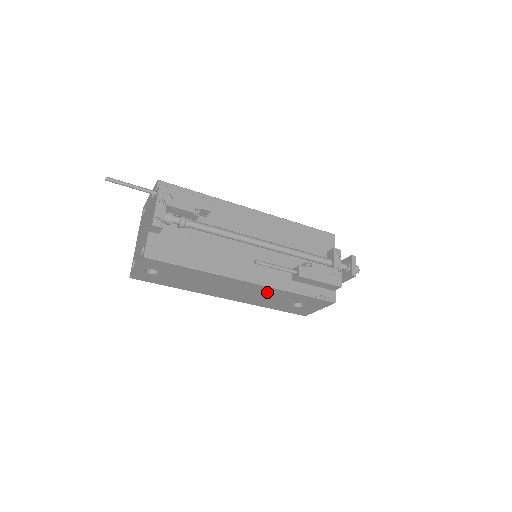
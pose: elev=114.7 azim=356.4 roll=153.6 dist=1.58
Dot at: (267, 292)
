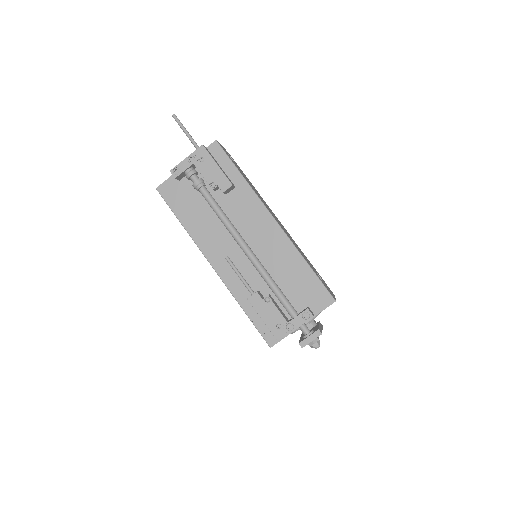
Dot at: occluded
